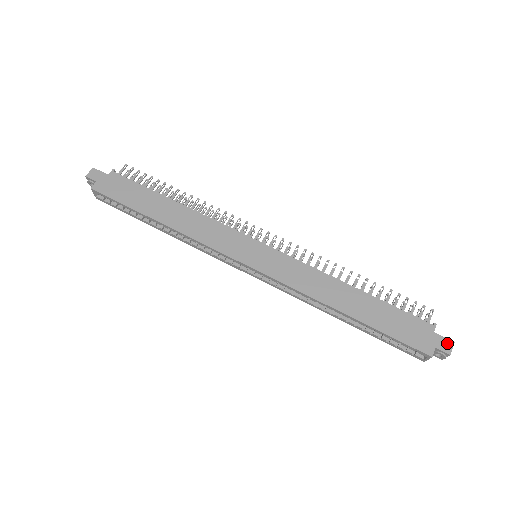
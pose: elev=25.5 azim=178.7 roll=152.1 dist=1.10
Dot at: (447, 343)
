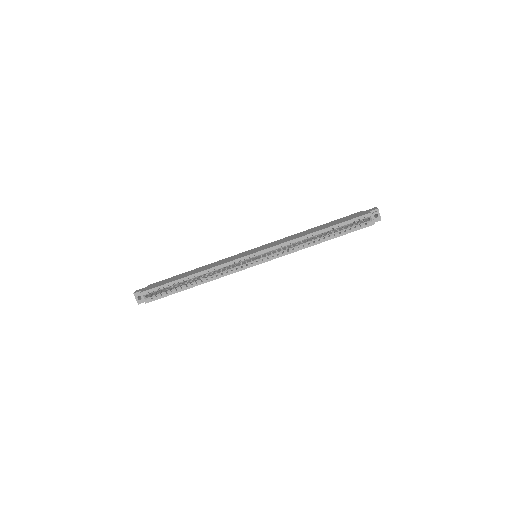
Dot at: (373, 209)
